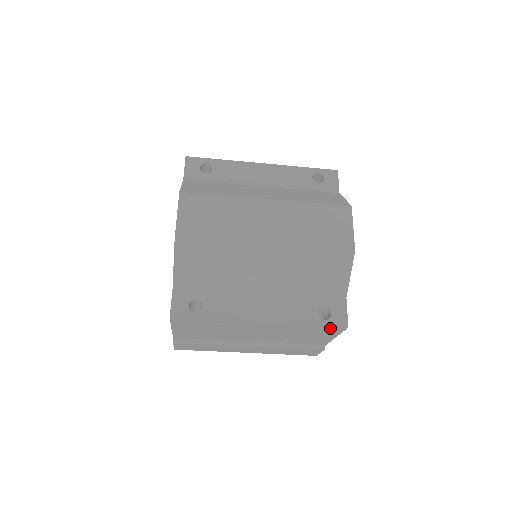
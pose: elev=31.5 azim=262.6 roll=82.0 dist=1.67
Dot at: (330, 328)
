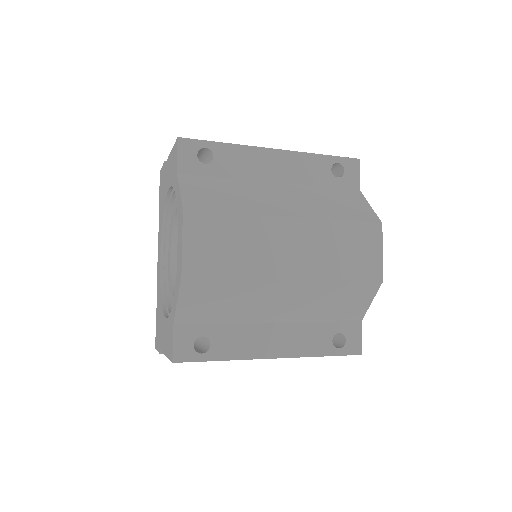
Dot at: occluded
